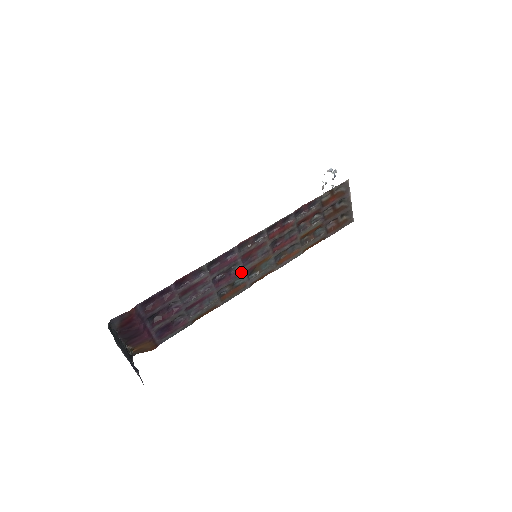
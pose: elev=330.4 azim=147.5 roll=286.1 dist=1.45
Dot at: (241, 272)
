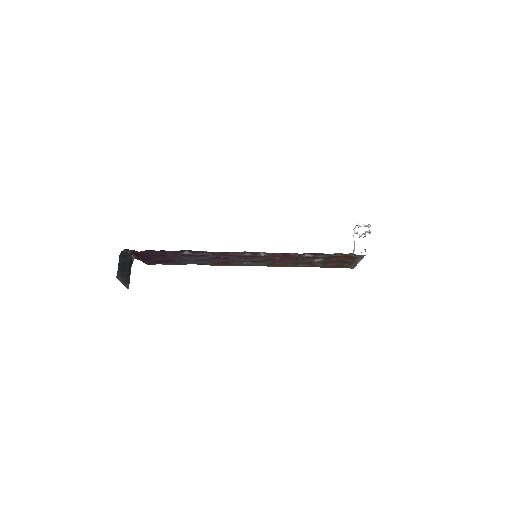
Dot at: (237, 260)
